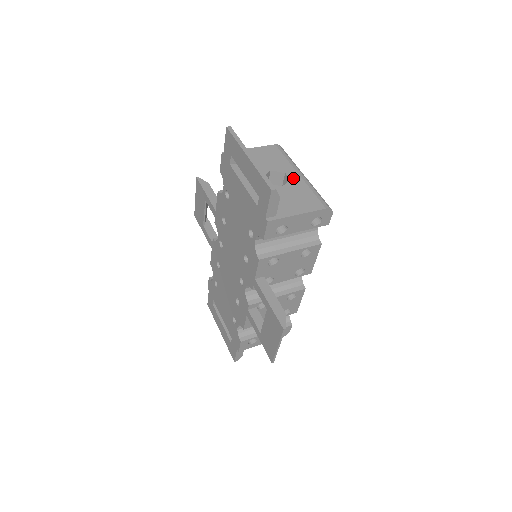
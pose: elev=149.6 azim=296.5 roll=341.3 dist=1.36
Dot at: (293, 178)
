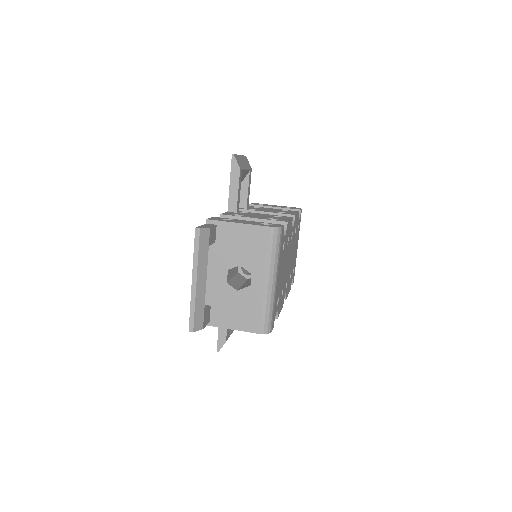
Dot at: (255, 285)
